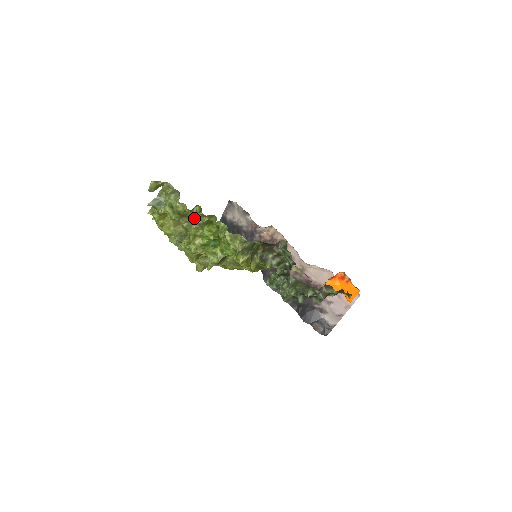
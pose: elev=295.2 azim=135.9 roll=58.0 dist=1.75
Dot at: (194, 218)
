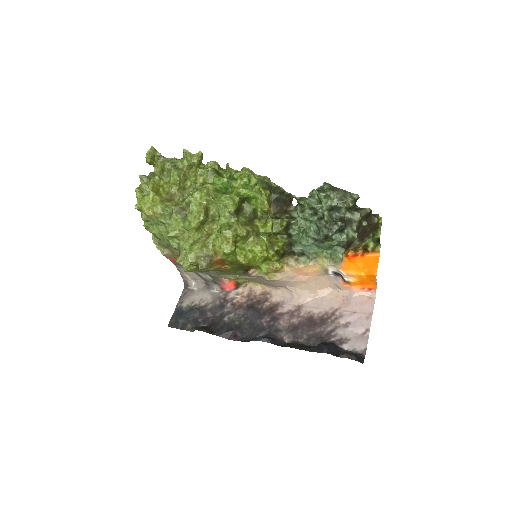
Dot at: (202, 169)
